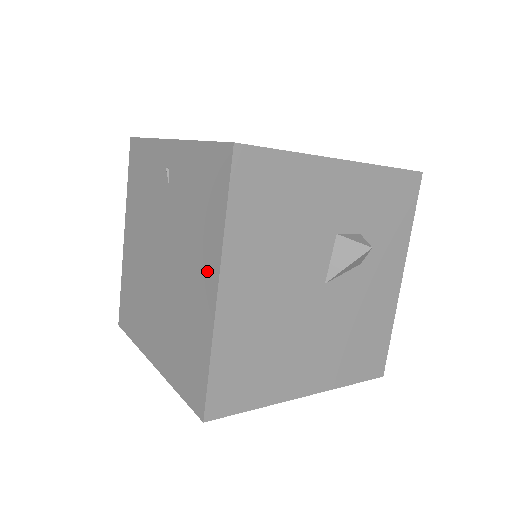
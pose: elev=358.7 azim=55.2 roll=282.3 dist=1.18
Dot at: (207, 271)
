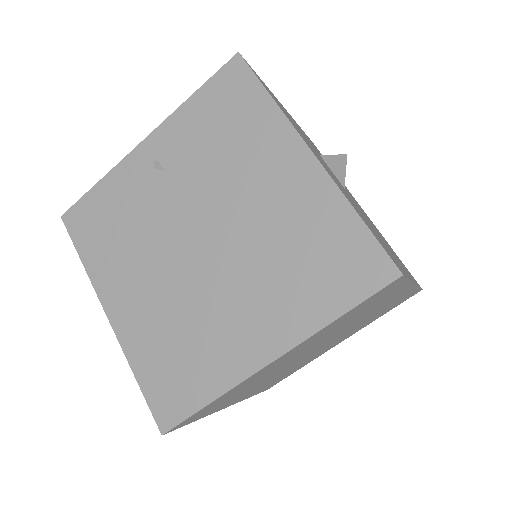
Dot at: (284, 156)
